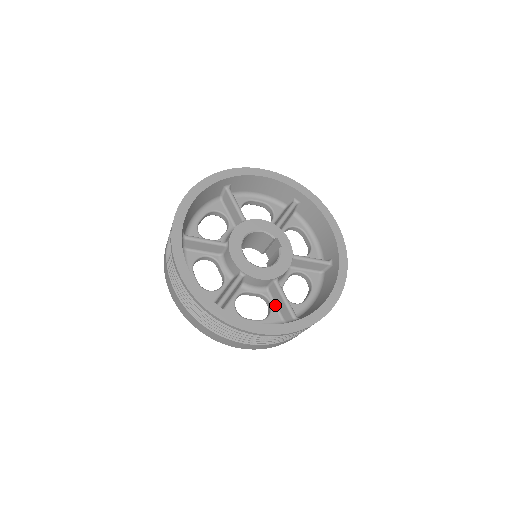
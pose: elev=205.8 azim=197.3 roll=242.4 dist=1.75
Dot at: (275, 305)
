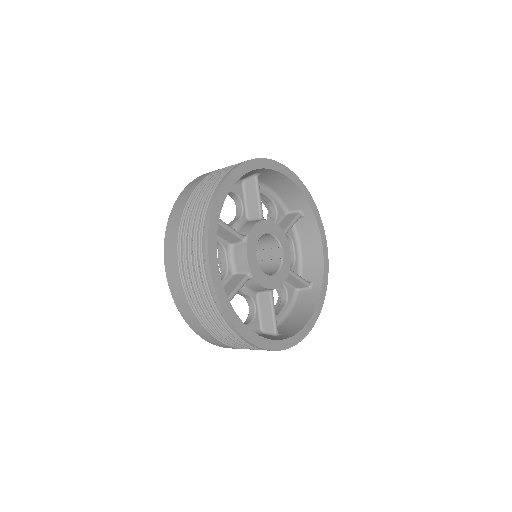
Dot at: (259, 312)
